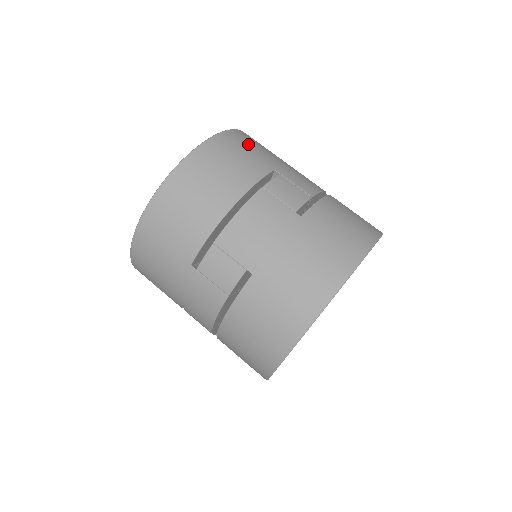
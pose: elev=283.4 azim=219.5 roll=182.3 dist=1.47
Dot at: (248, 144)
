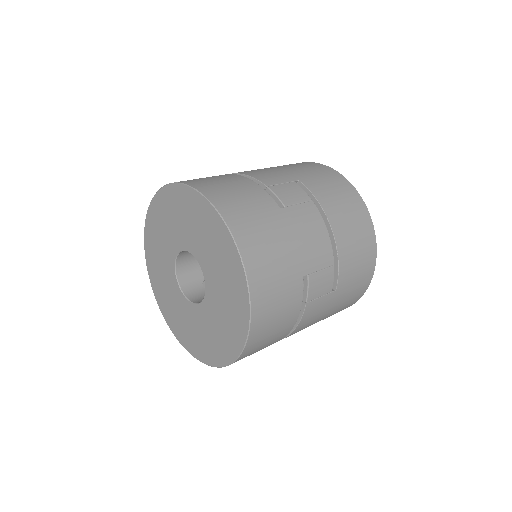
Dot at: (271, 278)
